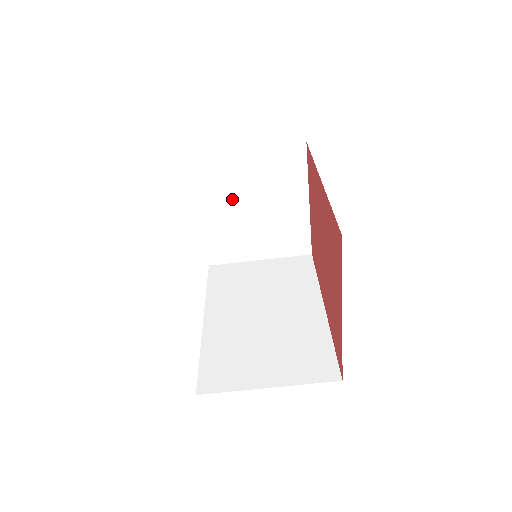
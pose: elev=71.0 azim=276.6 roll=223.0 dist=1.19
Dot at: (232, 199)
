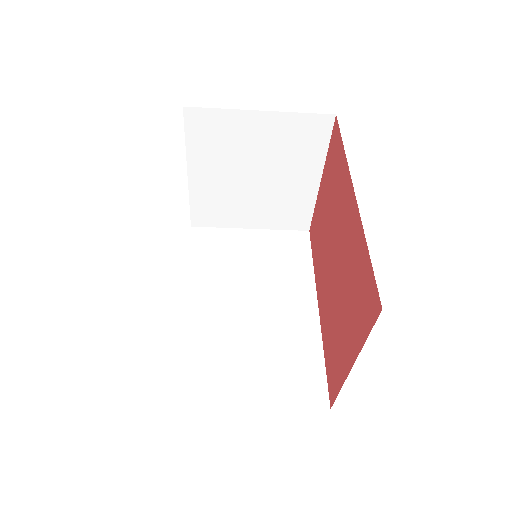
Dot at: (231, 164)
